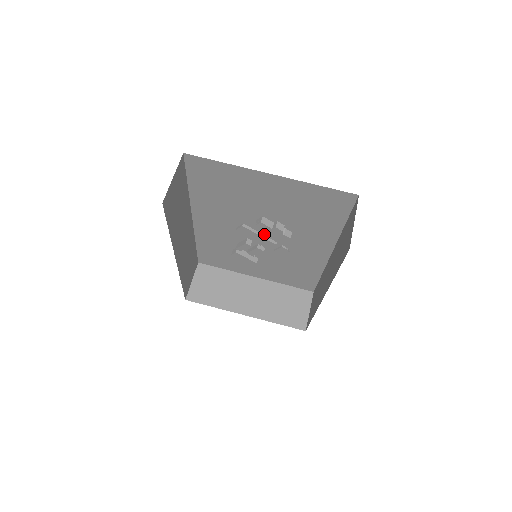
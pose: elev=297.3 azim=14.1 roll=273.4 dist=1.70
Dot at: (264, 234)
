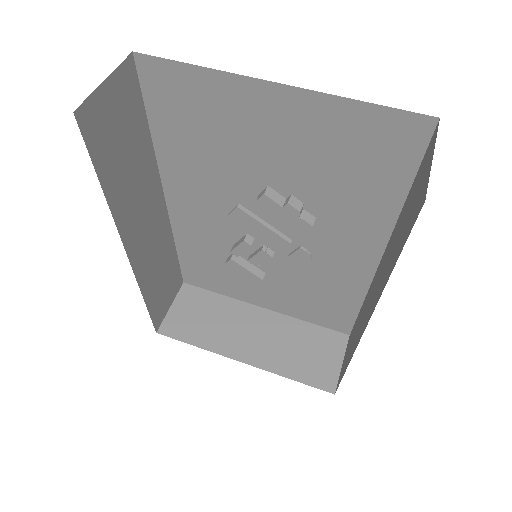
Dot at: (272, 224)
